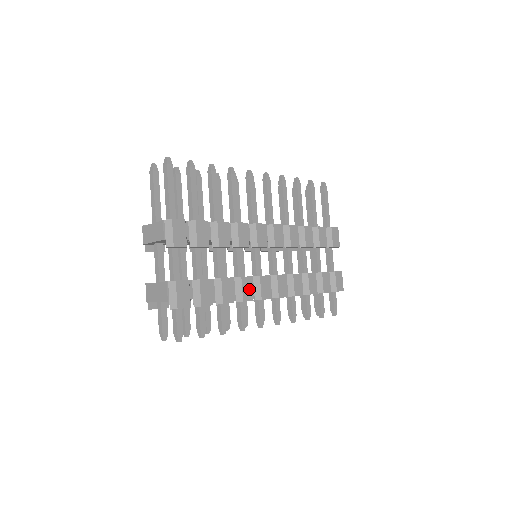
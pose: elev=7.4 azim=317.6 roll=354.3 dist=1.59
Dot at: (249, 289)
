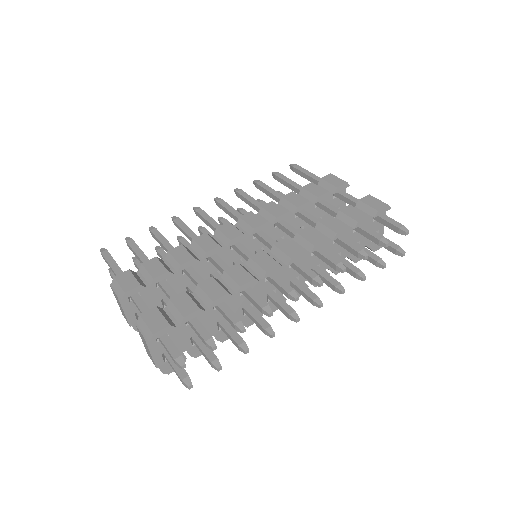
Dot at: (242, 273)
